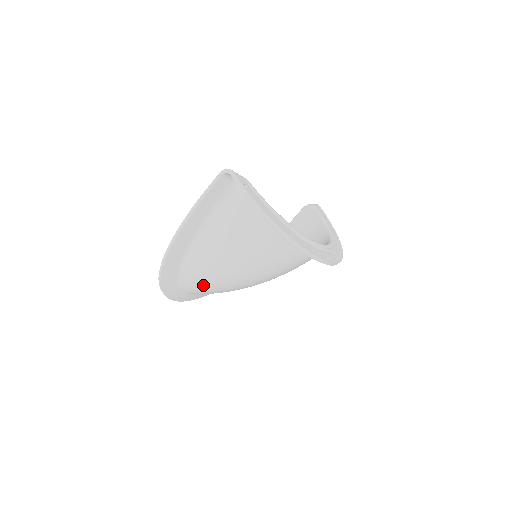
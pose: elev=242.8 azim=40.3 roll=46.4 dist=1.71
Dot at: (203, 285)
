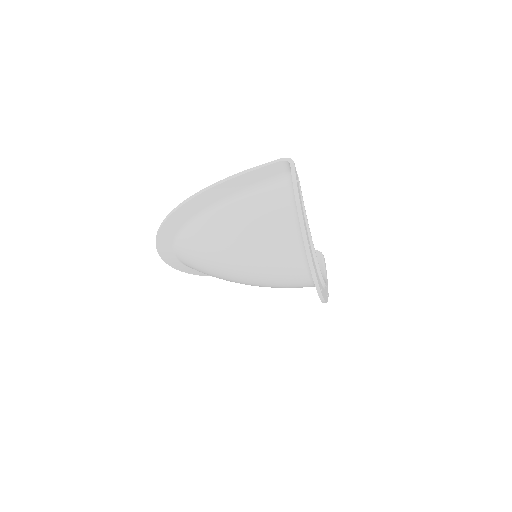
Dot at: (197, 250)
